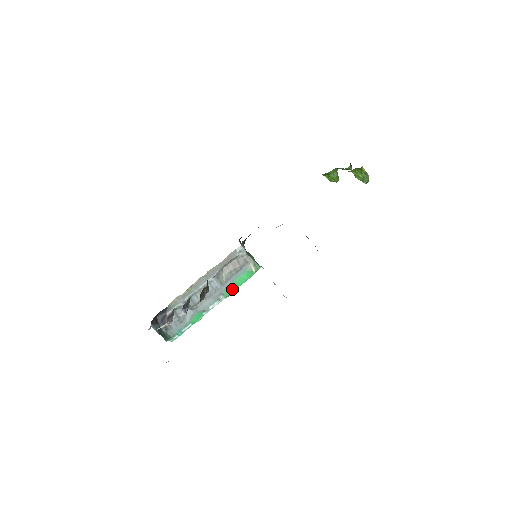
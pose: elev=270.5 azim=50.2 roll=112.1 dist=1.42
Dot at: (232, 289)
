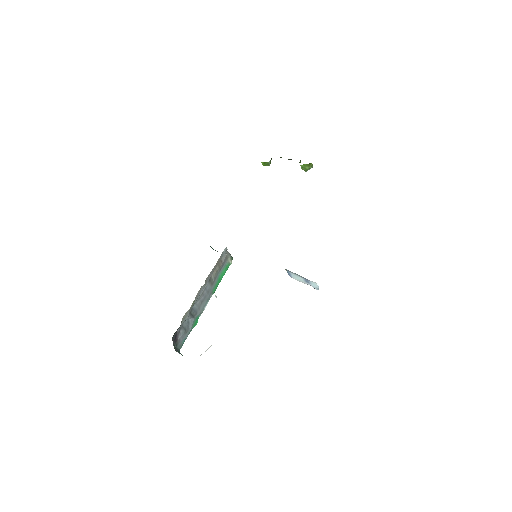
Dot at: (217, 285)
